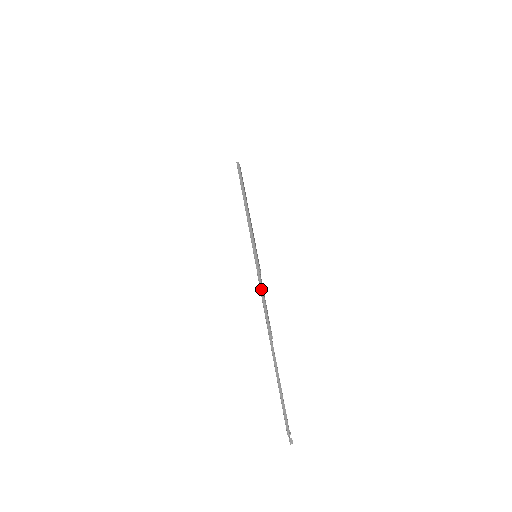
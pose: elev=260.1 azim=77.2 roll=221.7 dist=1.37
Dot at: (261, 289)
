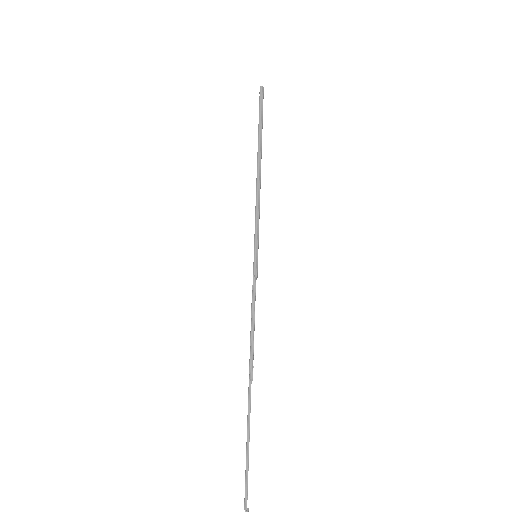
Dot at: (253, 314)
